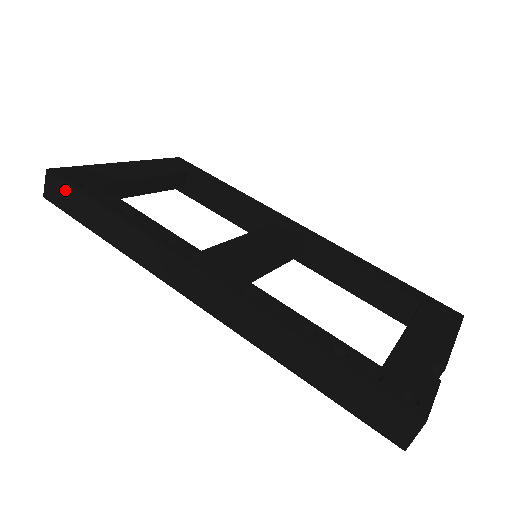
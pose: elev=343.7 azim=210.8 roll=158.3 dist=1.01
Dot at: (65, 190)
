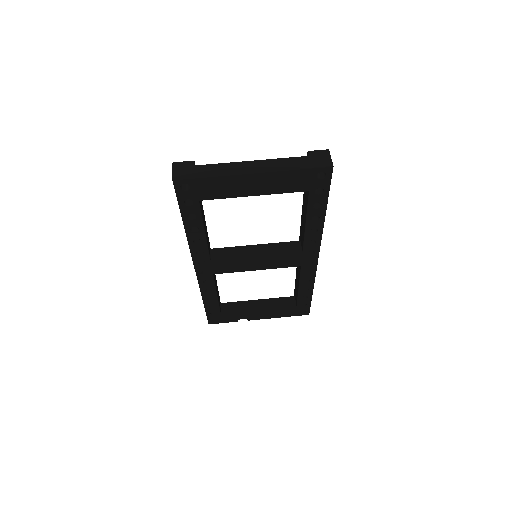
Dot at: occluded
